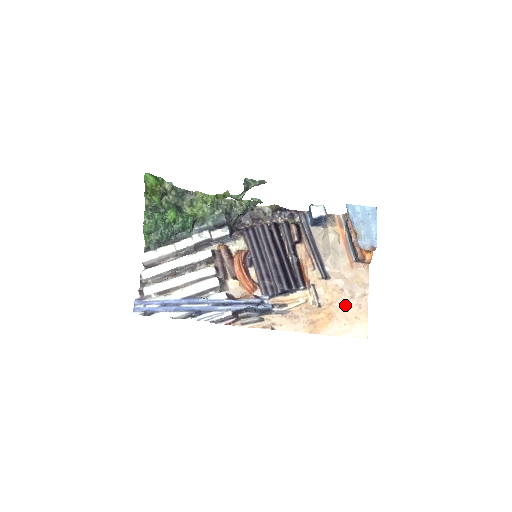
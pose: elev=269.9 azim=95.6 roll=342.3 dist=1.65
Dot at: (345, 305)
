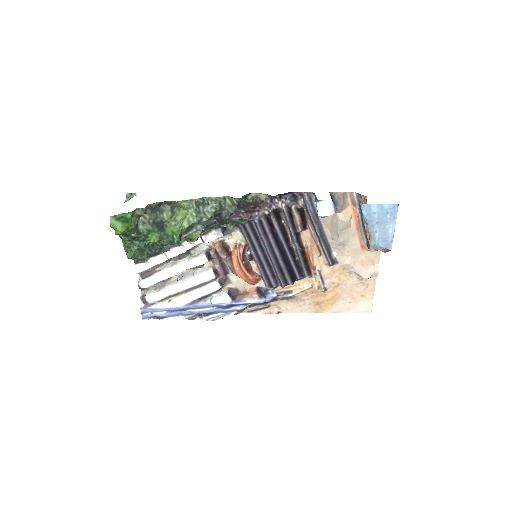
Dot at: (352, 286)
